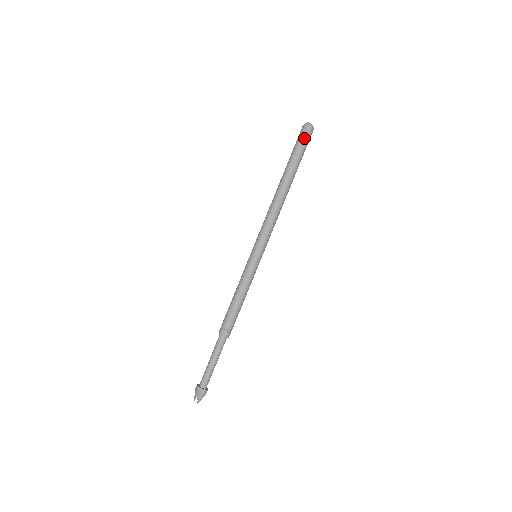
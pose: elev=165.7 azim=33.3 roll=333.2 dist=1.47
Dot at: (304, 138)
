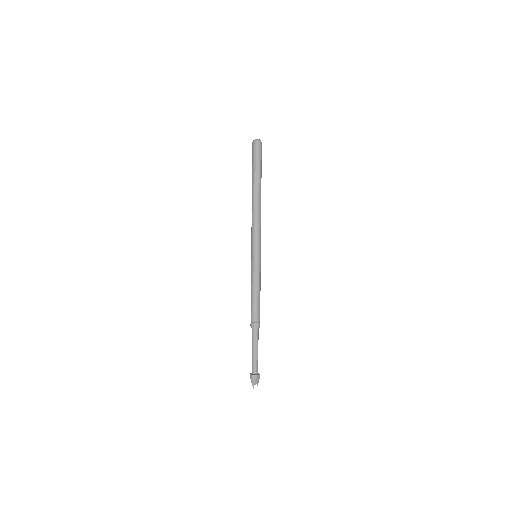
Dot at: (261, 153)
